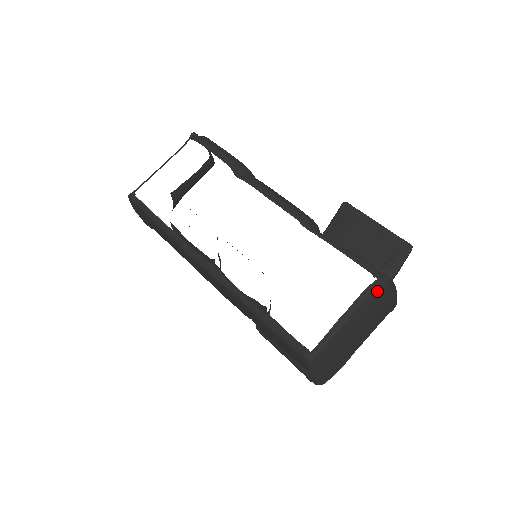
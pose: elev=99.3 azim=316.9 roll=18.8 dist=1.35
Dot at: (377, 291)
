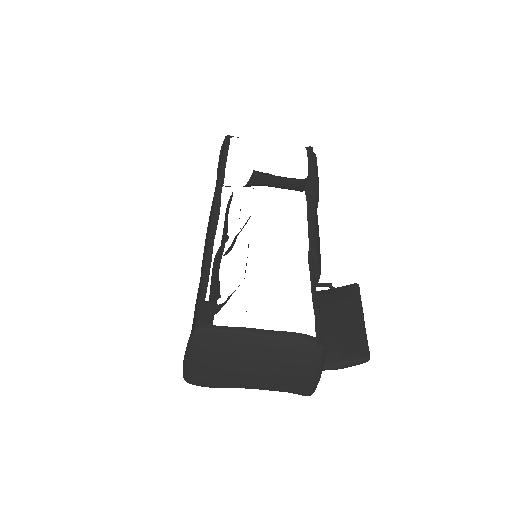
Dot at: (304, 345)
